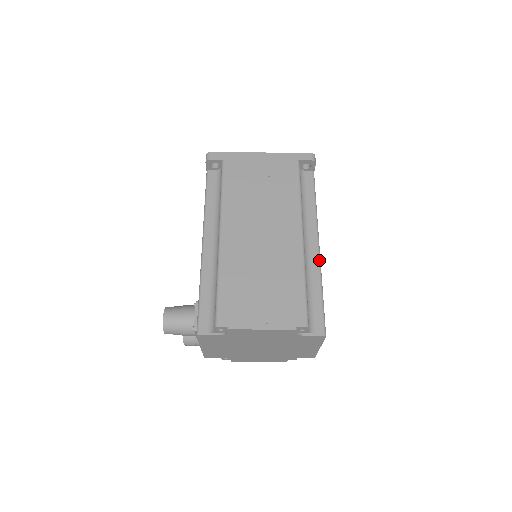
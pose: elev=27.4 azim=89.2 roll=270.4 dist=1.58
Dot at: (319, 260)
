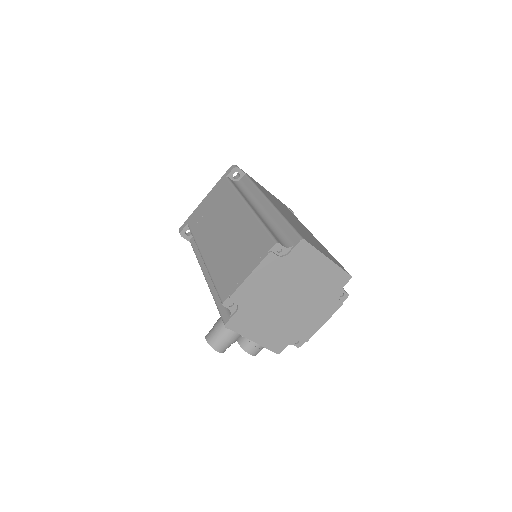
Dot at: (274, 208)
